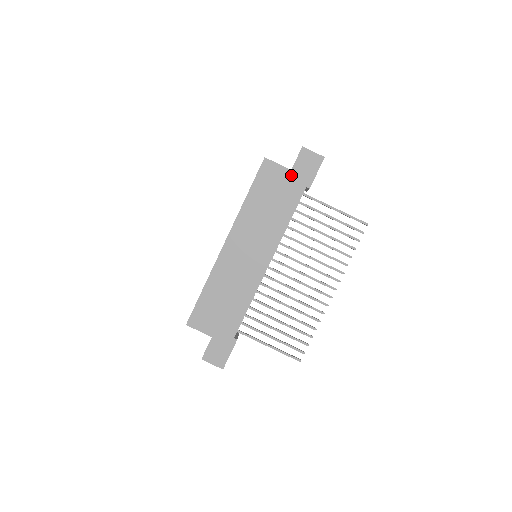
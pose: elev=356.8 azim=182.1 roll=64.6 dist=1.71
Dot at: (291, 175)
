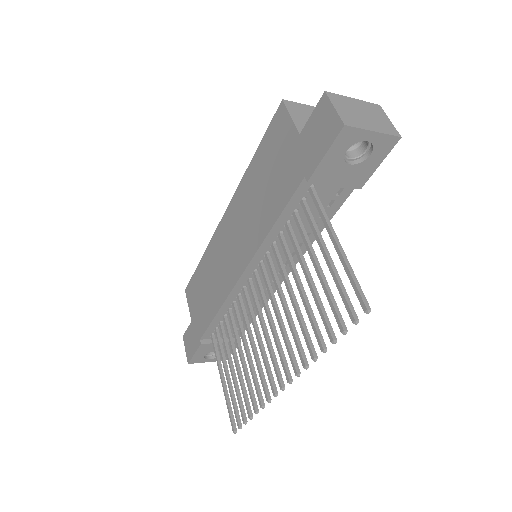
Dot at: (297, 144)
